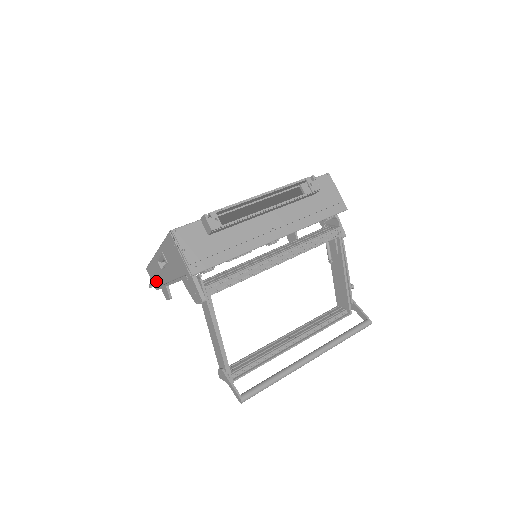
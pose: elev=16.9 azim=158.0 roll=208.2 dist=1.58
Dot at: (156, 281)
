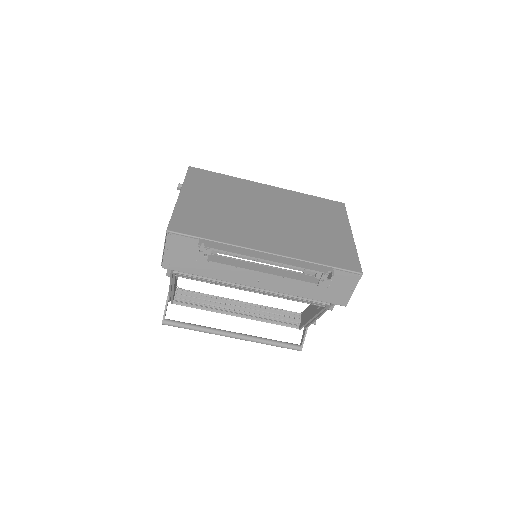
Dot at: occluded
